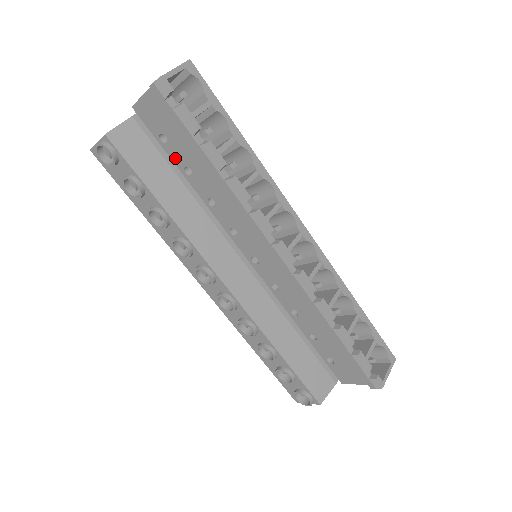
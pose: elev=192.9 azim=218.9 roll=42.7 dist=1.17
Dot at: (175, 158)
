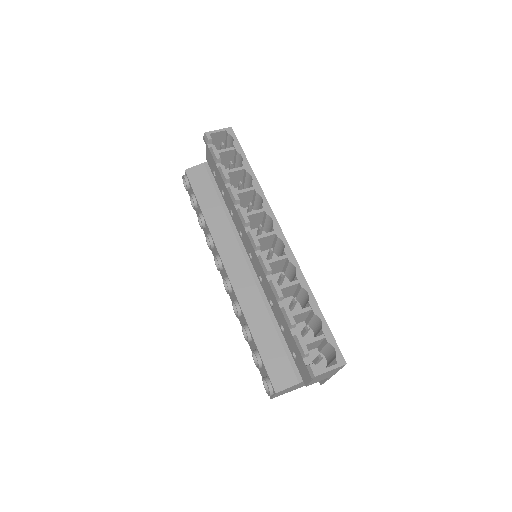
Dot at: (219, 185)
